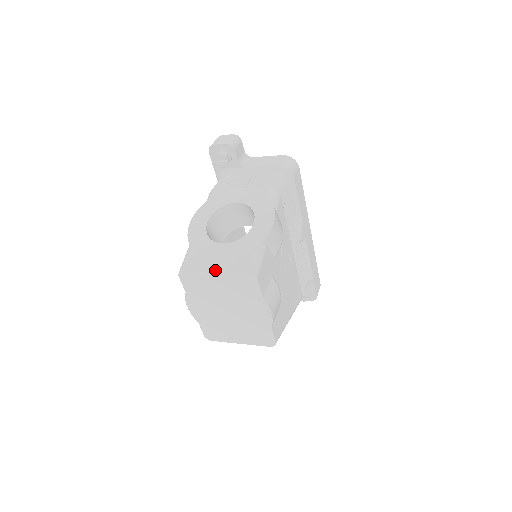
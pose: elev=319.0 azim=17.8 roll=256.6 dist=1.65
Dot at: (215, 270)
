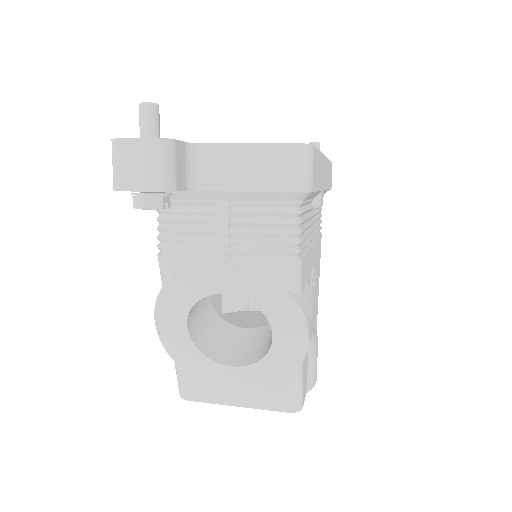
Dot at: (237, 404)
